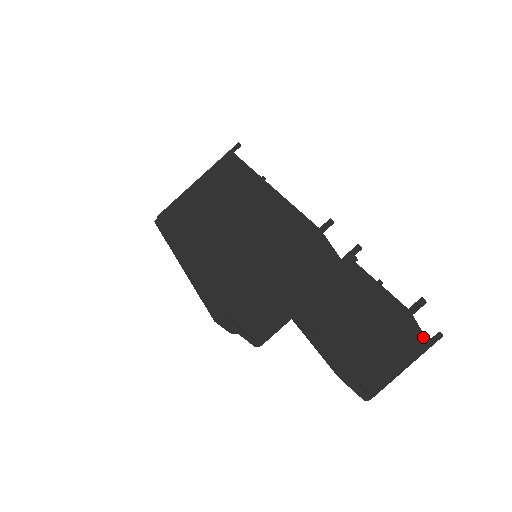
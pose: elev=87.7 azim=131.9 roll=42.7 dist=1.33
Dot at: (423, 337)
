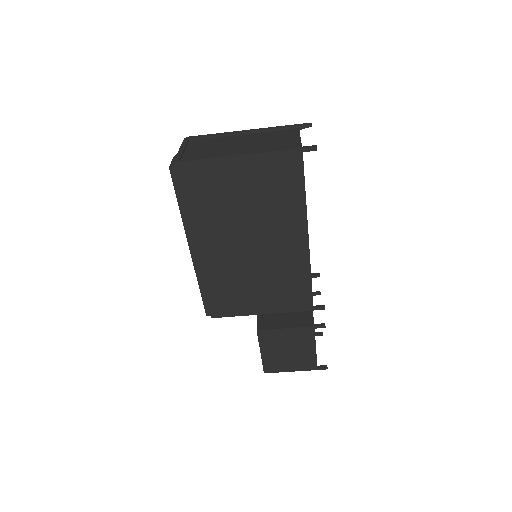
Dot at: occluded
